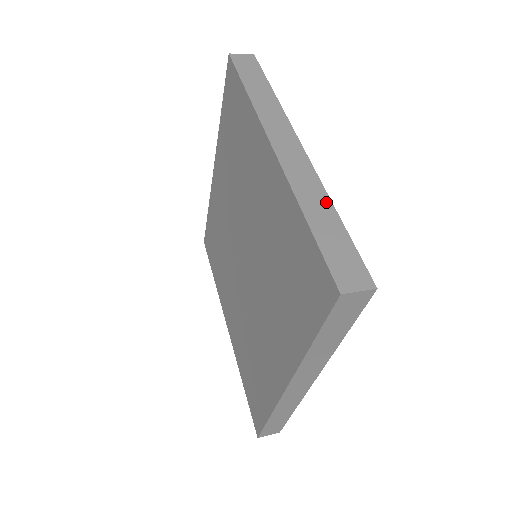
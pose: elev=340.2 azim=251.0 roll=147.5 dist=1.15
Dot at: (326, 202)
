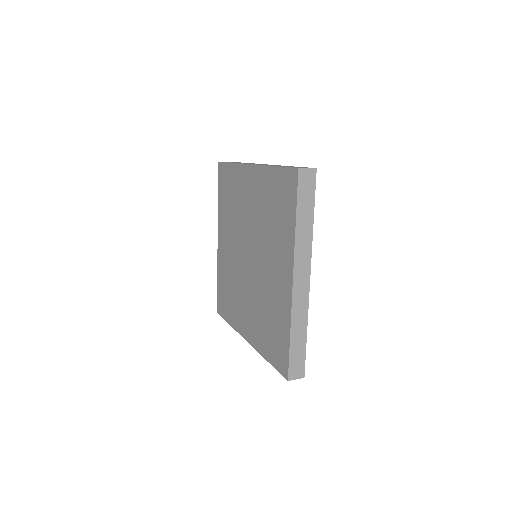
Dot at: occluded
